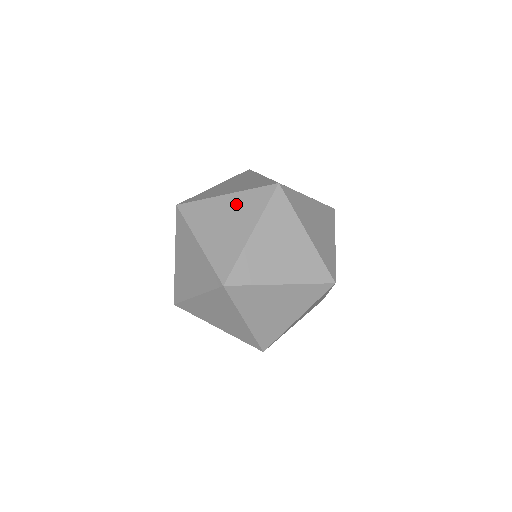
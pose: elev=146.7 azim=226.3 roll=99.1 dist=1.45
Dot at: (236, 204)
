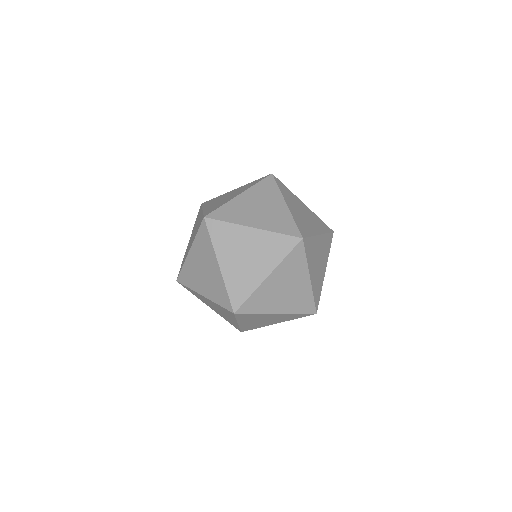
Dot at: (198, 222)
